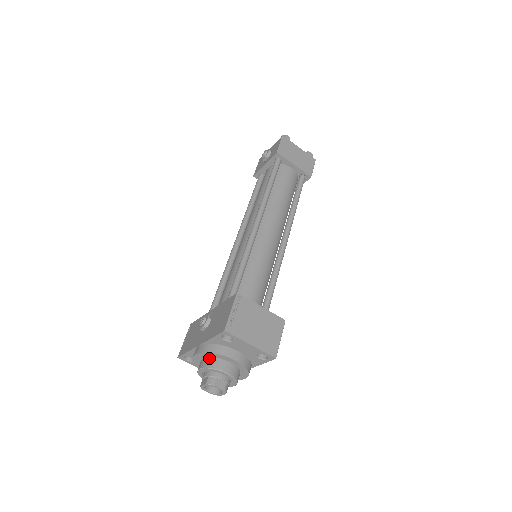
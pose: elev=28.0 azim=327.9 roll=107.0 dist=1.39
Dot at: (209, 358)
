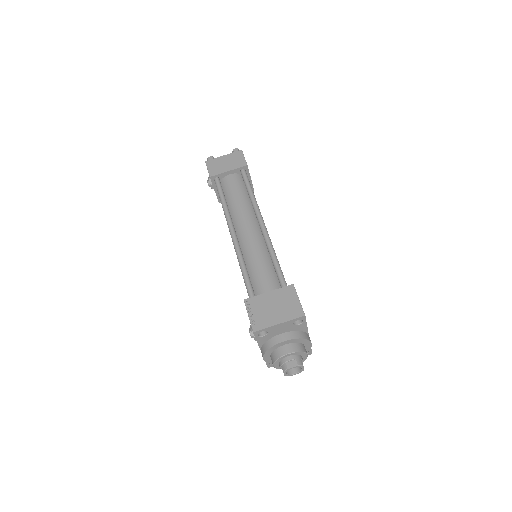
Dot at: (271, 354)
